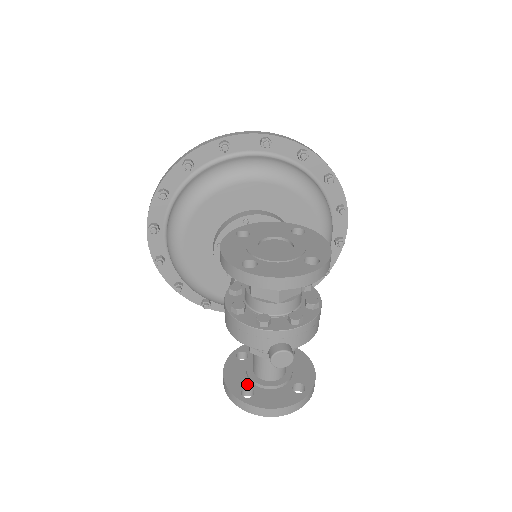
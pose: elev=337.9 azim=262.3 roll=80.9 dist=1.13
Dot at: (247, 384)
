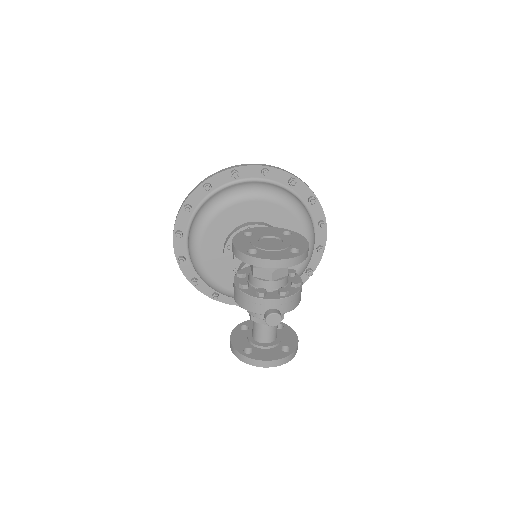
Dot at: (248, 345)
